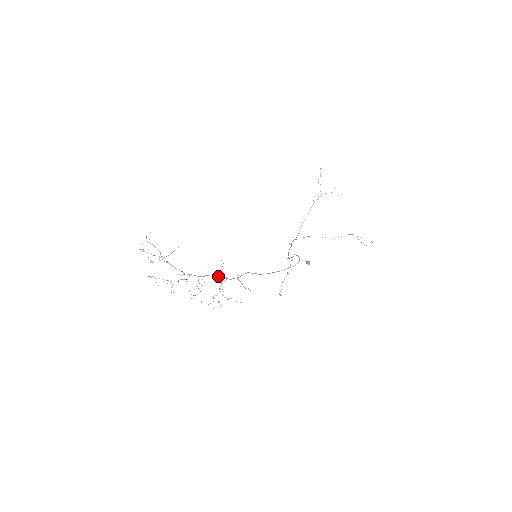
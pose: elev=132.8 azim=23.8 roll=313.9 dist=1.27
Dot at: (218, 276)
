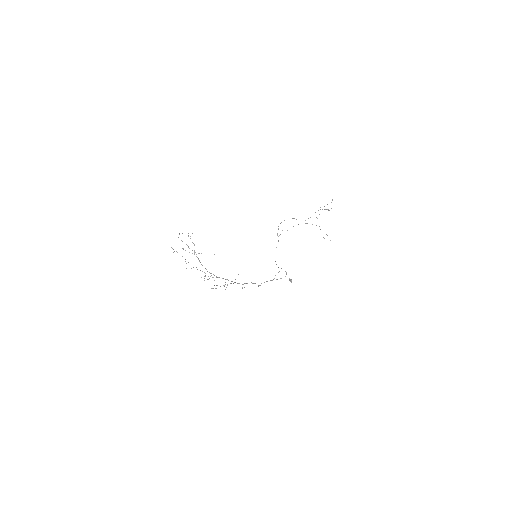
Dot at: occluded
